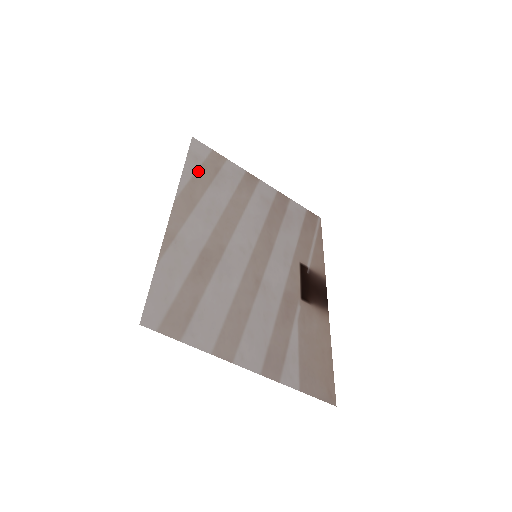
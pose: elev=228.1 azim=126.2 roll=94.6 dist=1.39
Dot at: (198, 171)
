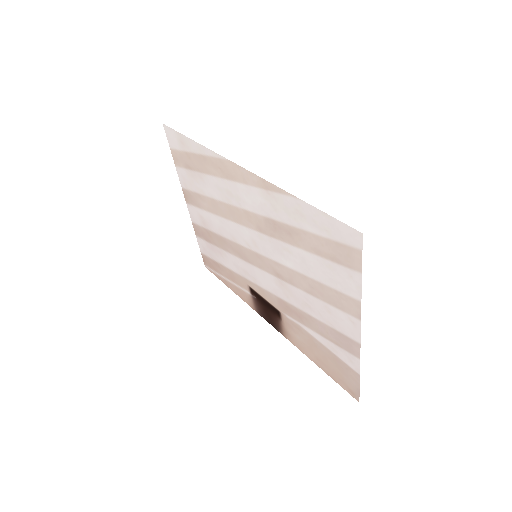
Dot at: (194, 154)
